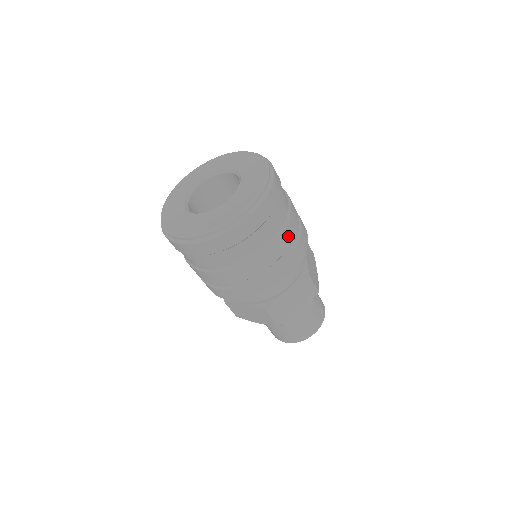
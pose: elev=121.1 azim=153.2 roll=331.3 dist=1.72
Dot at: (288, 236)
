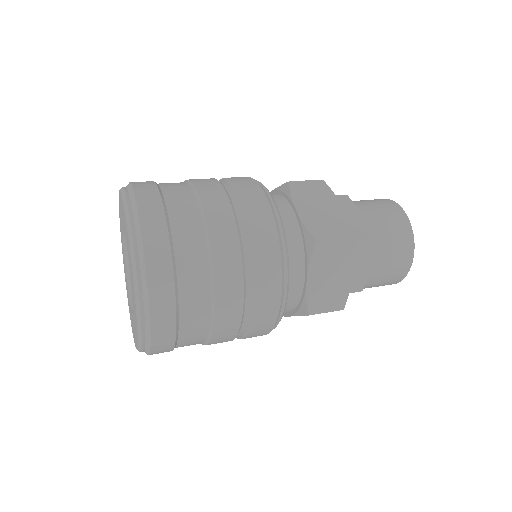
Dot at: (206, 182)
